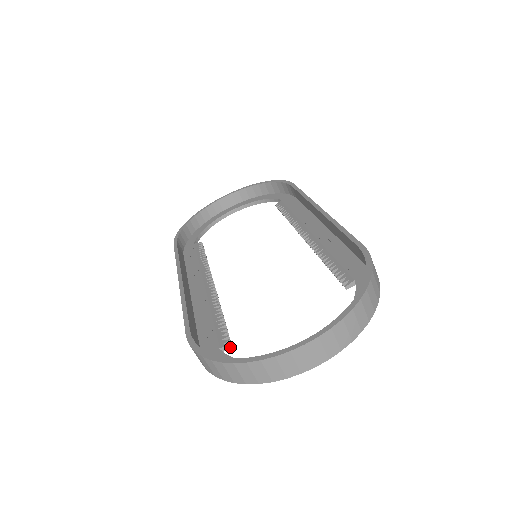
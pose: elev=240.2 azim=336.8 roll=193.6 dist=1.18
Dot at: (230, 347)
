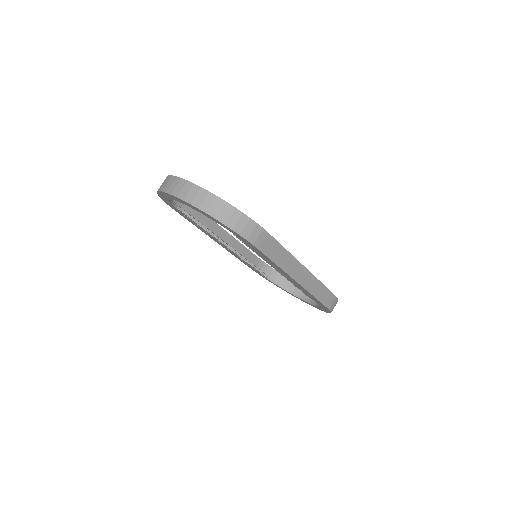
Dot at: (181, 210)
